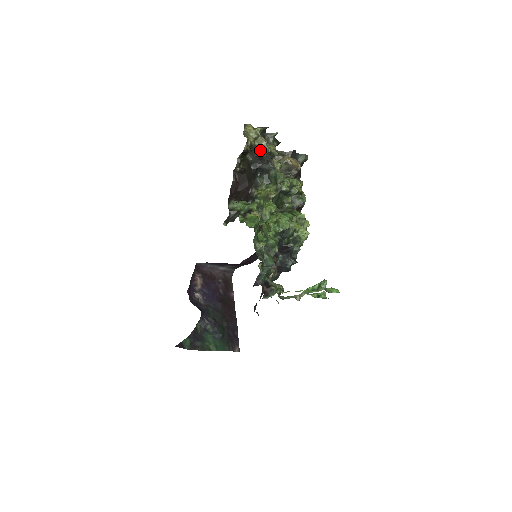
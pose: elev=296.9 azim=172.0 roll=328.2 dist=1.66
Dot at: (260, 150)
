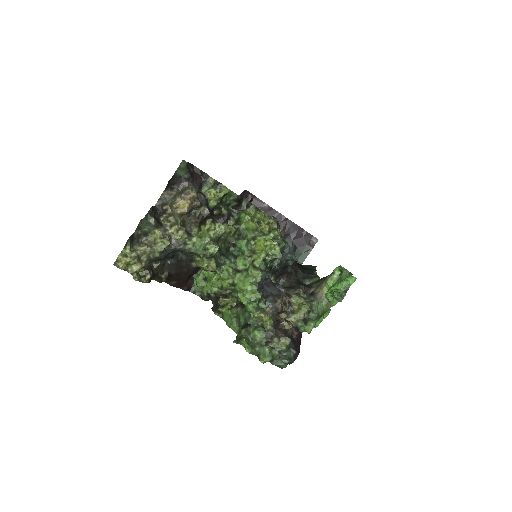
Dot at: (155, 258)
